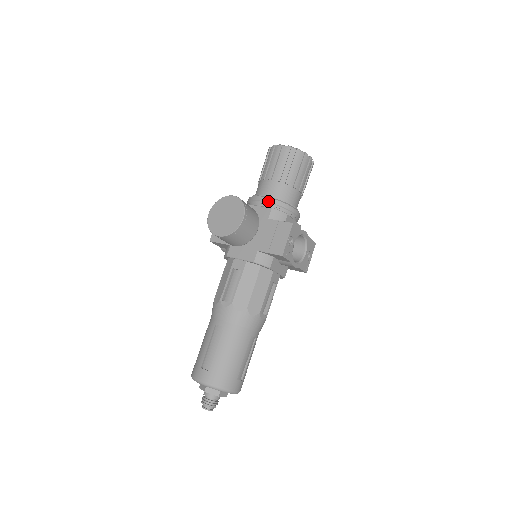
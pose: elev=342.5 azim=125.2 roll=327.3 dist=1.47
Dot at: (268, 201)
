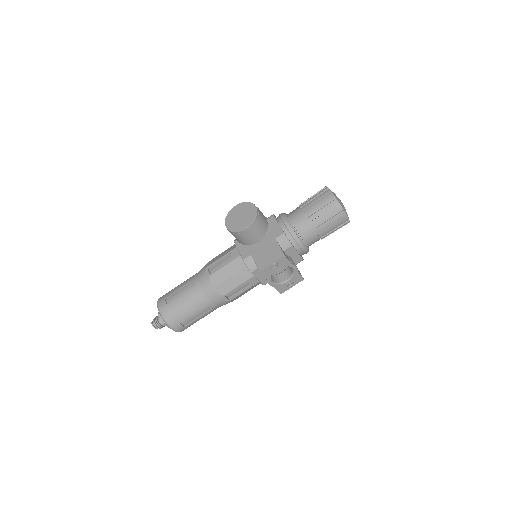
Dot at: (287, 226)
